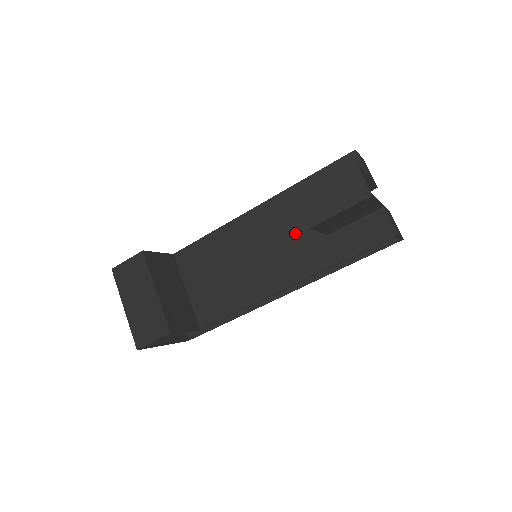
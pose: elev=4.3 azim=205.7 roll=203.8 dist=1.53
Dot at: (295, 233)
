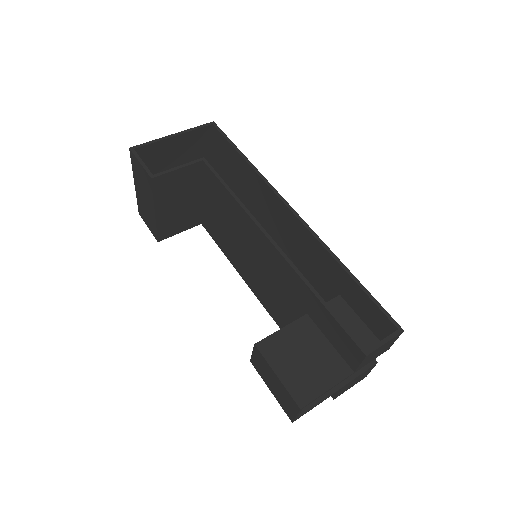
Dot at: (283, 298)
